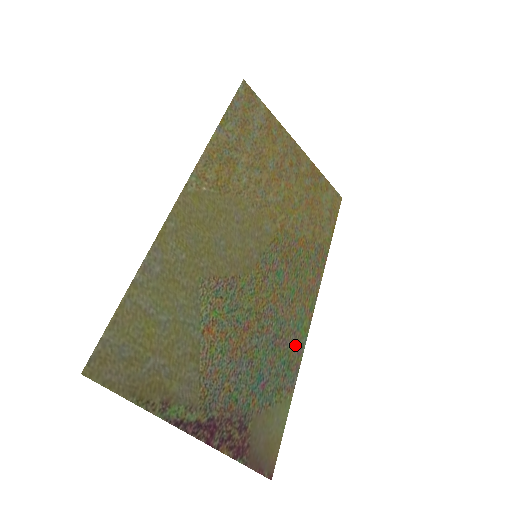
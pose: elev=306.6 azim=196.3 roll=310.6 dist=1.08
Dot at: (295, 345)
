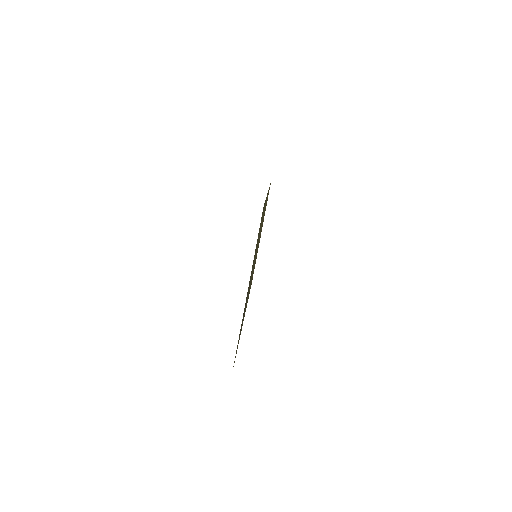
Dot at: occluded
